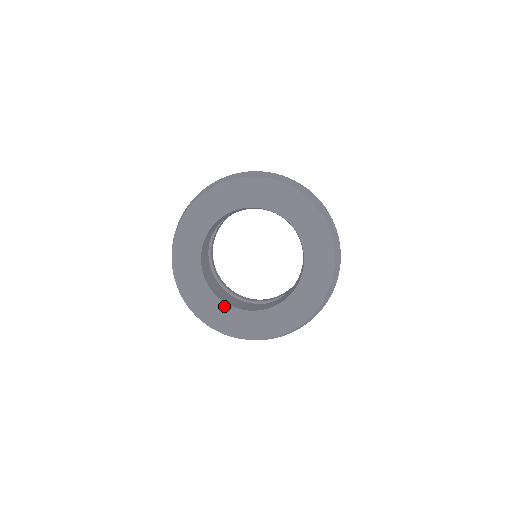
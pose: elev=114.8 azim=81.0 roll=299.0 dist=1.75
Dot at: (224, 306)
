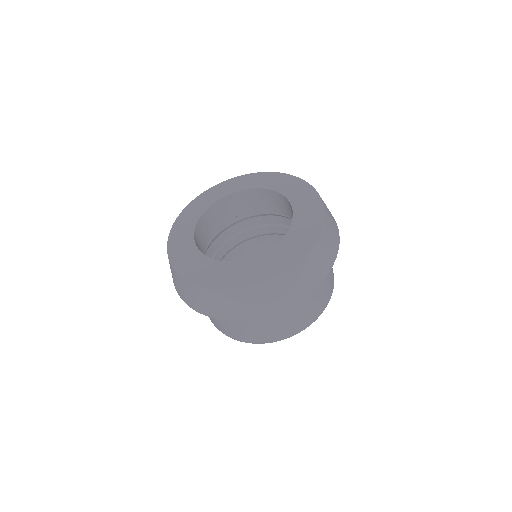
Dot at: (191, 234)
